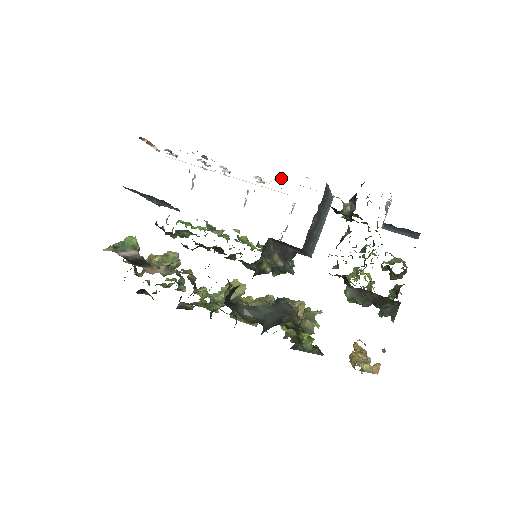
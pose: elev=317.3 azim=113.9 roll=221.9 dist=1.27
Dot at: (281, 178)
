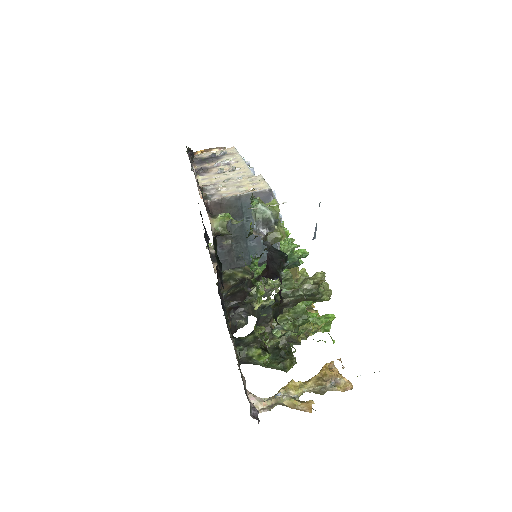
Dot at: occluded
